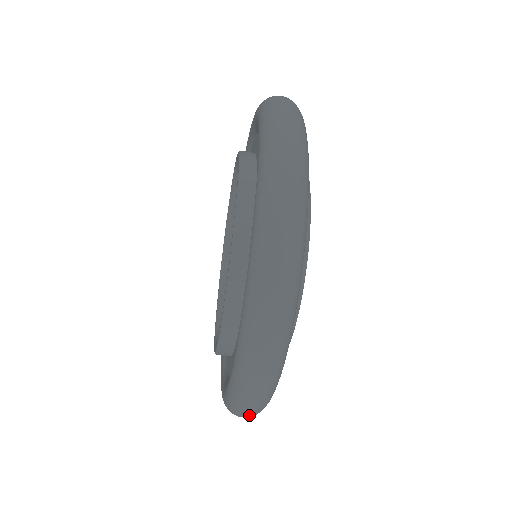
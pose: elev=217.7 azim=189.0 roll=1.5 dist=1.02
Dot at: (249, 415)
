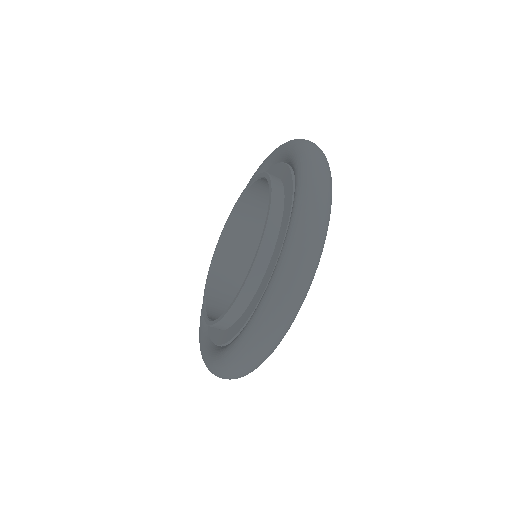
Dot at: occluded
